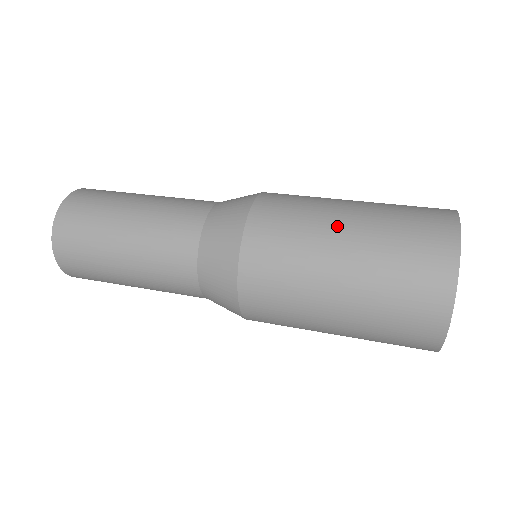
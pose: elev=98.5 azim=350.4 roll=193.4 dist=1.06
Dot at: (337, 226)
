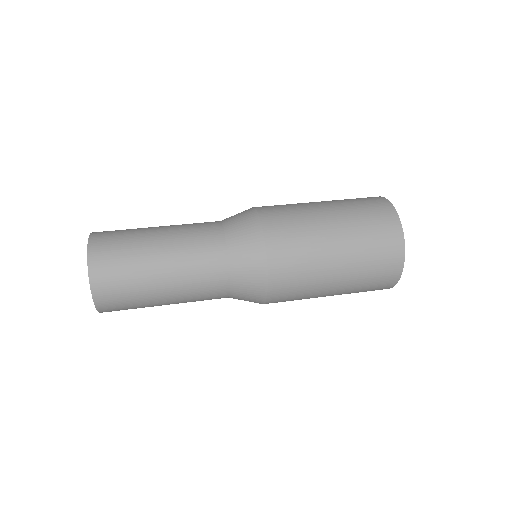
Dot at: (323, 216)
